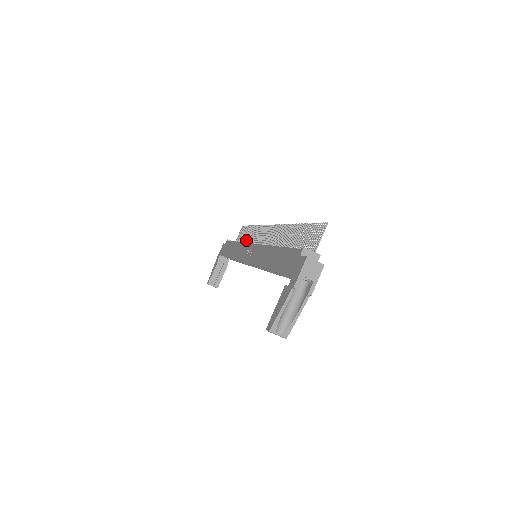
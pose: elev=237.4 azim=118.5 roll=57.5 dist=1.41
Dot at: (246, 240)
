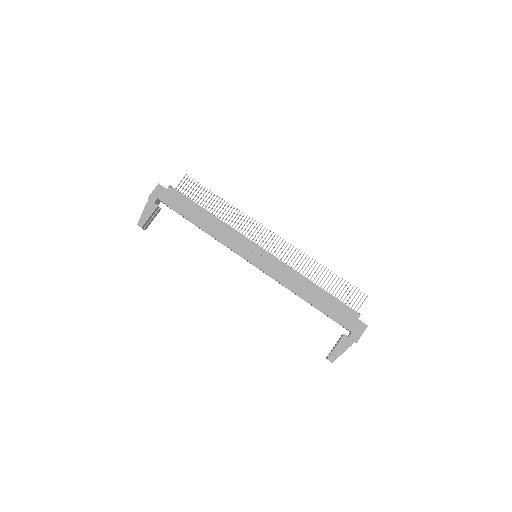
Dot at: (211, 209)
